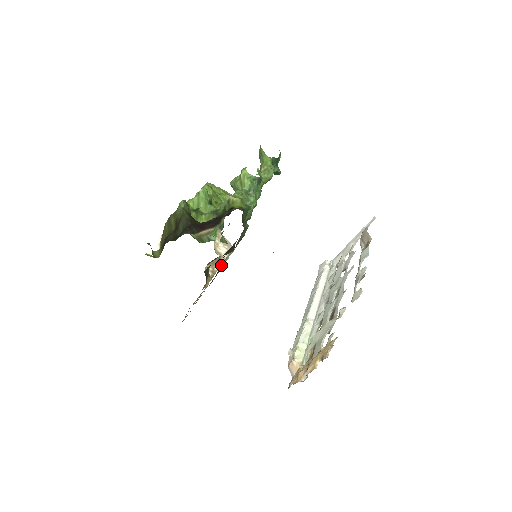
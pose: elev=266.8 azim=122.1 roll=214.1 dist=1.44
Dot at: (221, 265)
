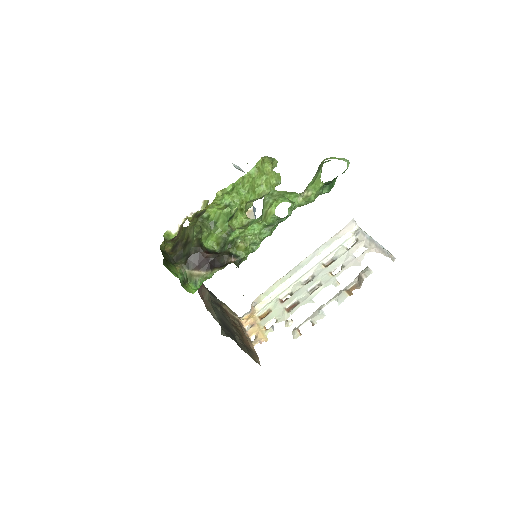
Dot at: occluded
